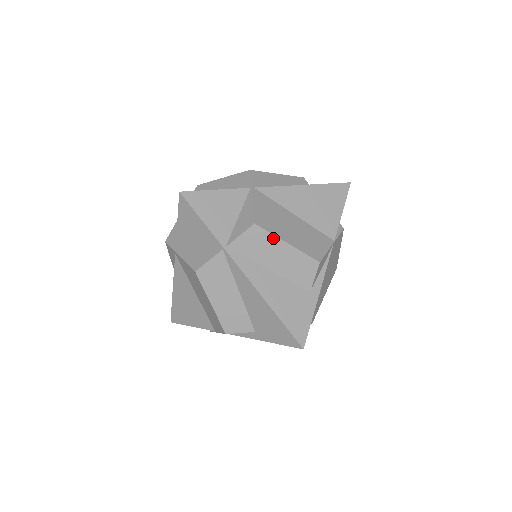
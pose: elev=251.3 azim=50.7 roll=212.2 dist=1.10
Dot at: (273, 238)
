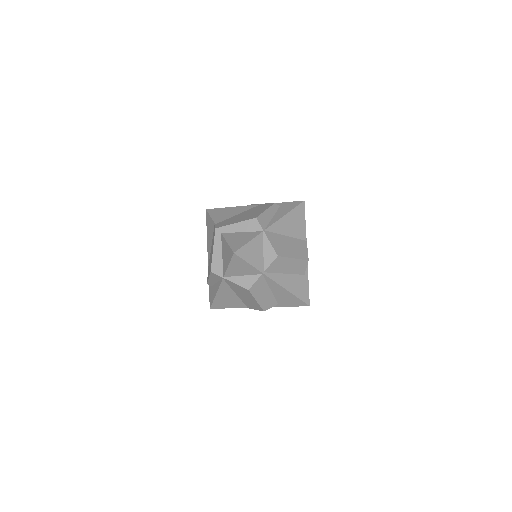
Dot at: (287, 259)
